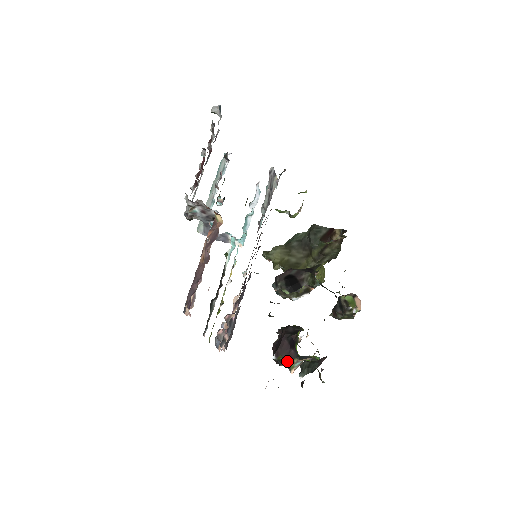
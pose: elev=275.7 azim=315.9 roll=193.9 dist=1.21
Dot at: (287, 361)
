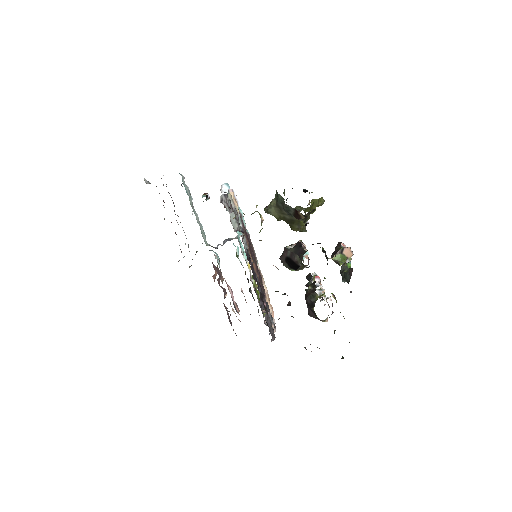
Dot at: occluded
